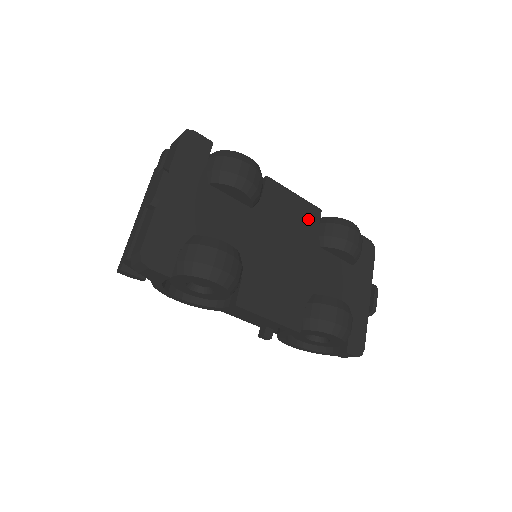
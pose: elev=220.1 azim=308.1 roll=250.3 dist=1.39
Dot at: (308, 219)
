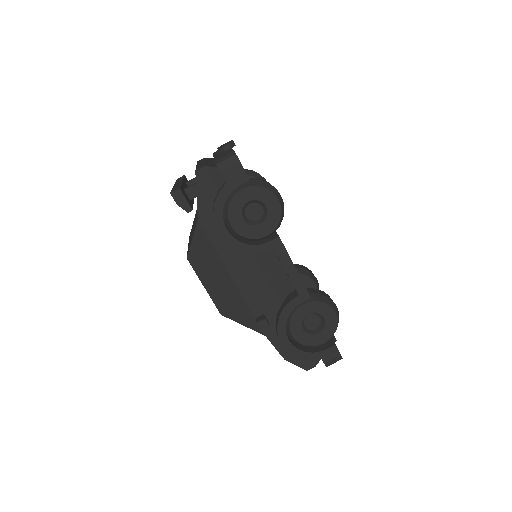
Dot at: occluded
